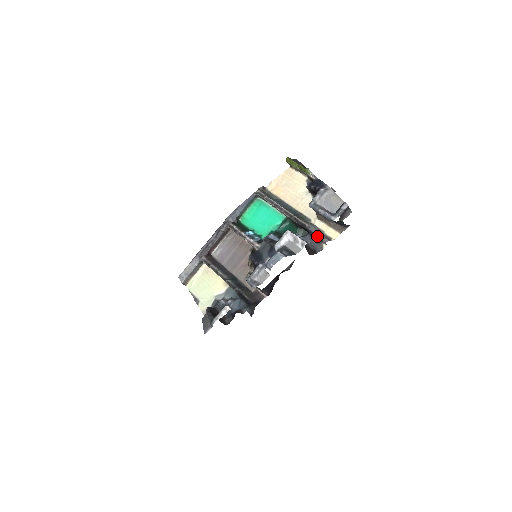
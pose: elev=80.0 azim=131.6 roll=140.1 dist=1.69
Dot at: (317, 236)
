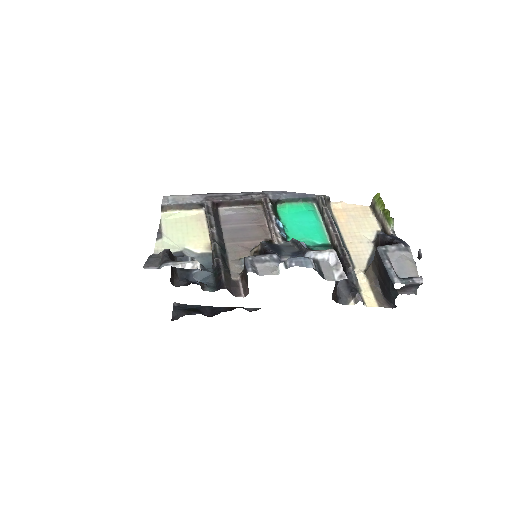
Dot at: (353, 287)
